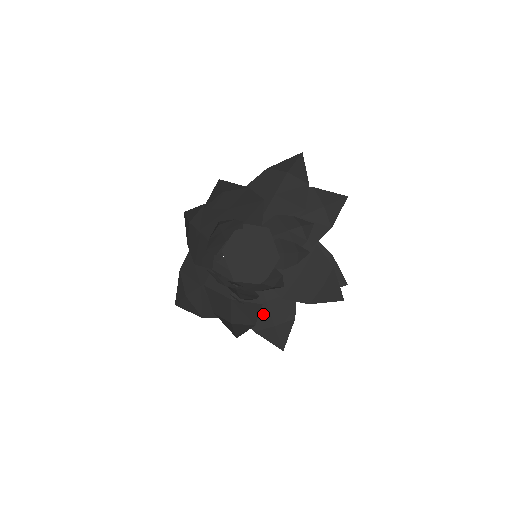
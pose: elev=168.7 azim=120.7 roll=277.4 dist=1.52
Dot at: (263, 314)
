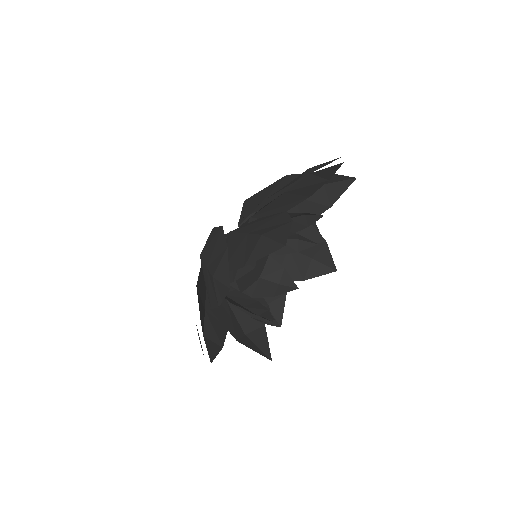
Dot at: occluded
